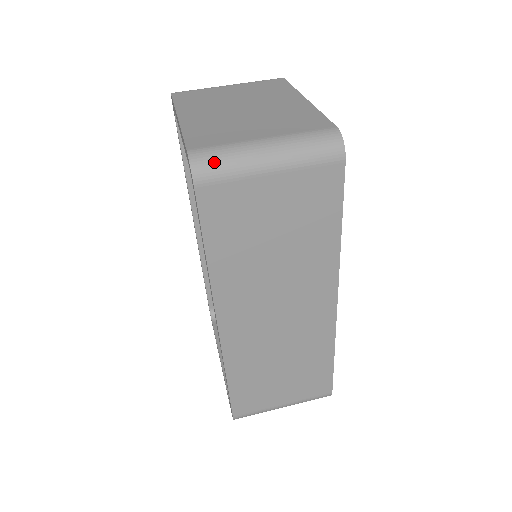
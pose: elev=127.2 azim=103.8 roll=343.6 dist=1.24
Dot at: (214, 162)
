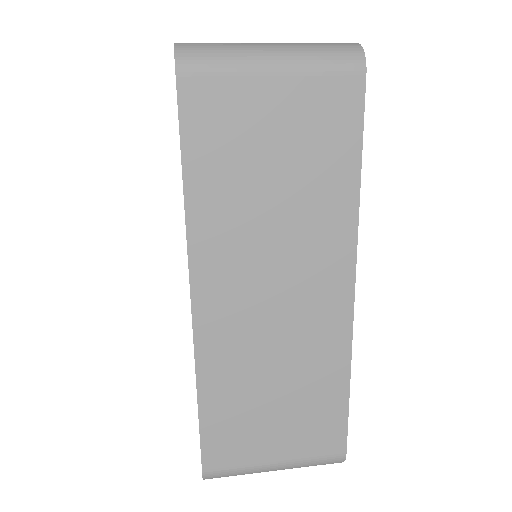
Dot at: (204, 51)
